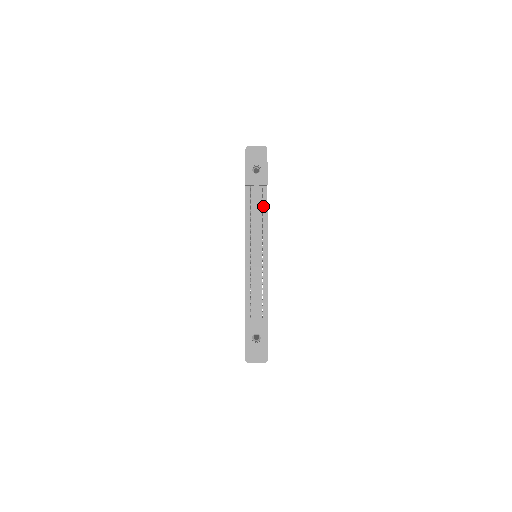
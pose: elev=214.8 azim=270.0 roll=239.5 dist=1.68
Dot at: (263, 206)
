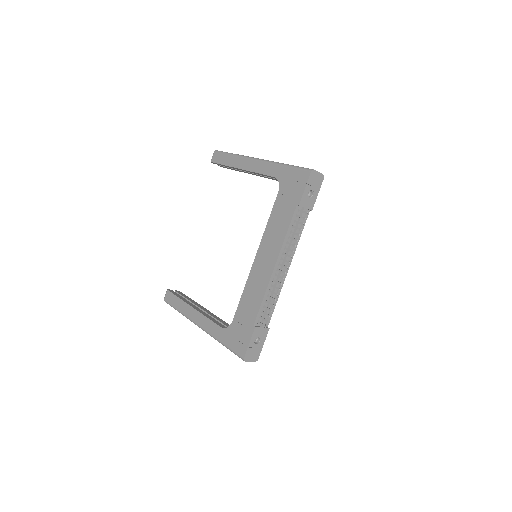
Dot at: (301, 228)
